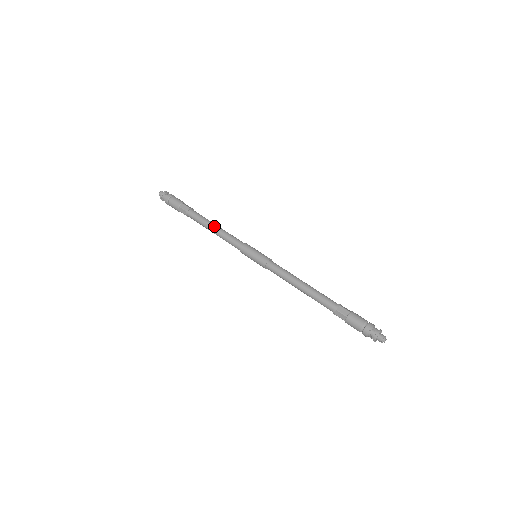
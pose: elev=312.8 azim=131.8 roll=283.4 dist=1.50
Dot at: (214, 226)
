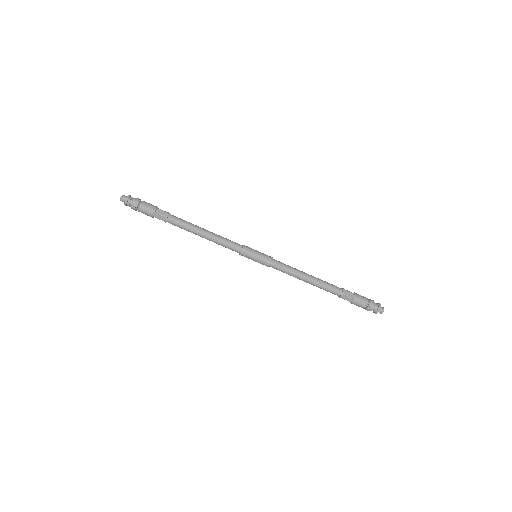
Dot at: (202, 235)
